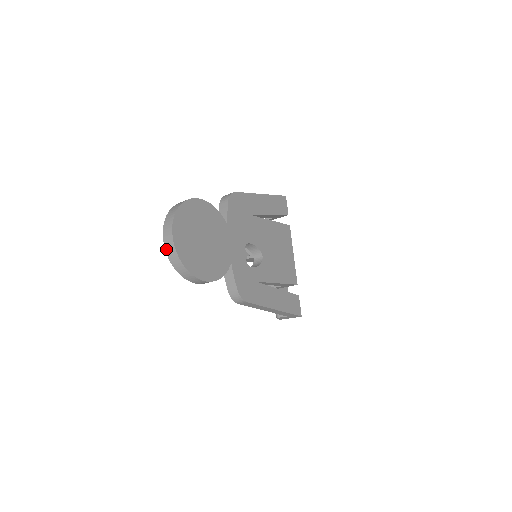
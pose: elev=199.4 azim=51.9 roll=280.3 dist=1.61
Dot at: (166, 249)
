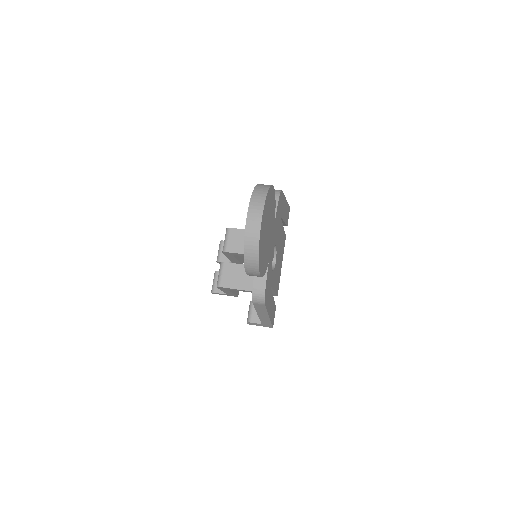
Dot at: (247, 230)
